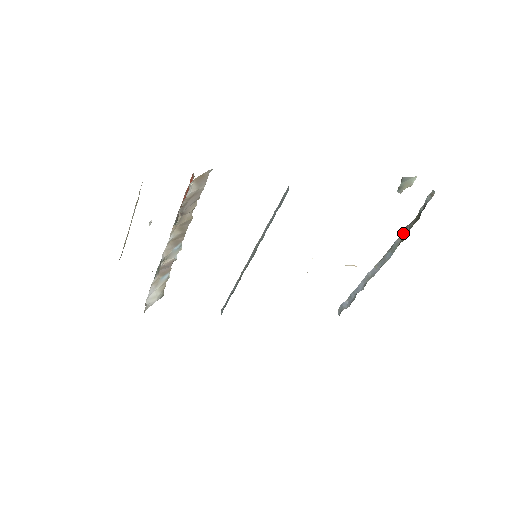
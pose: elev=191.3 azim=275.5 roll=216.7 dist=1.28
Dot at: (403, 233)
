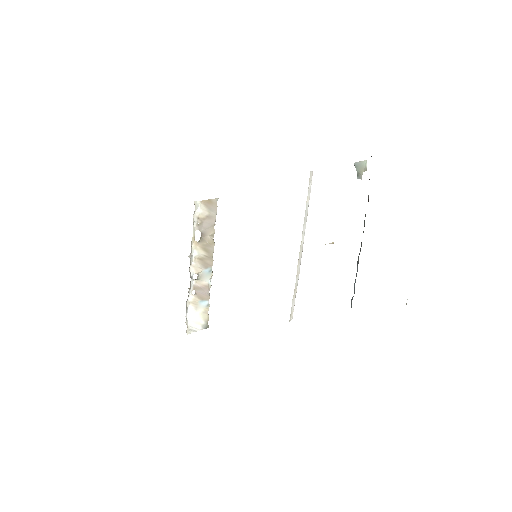
Dot at: occluded
